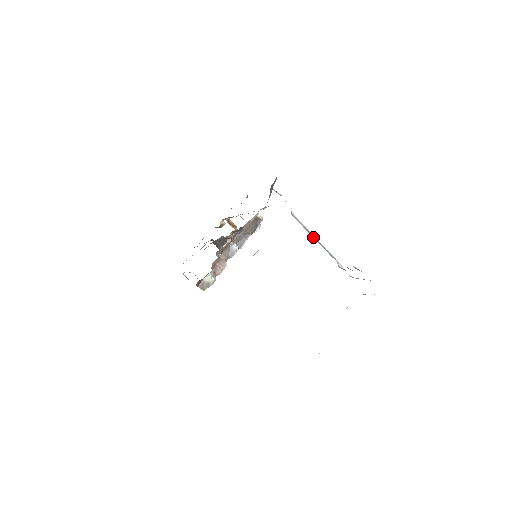
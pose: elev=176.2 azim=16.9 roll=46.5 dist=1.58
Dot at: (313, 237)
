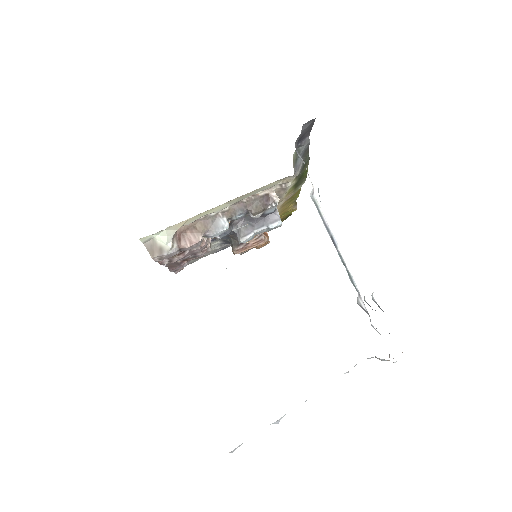
Dot at: (333, 242)
